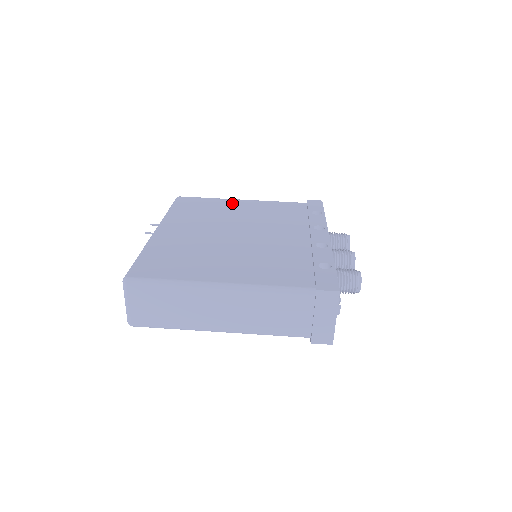
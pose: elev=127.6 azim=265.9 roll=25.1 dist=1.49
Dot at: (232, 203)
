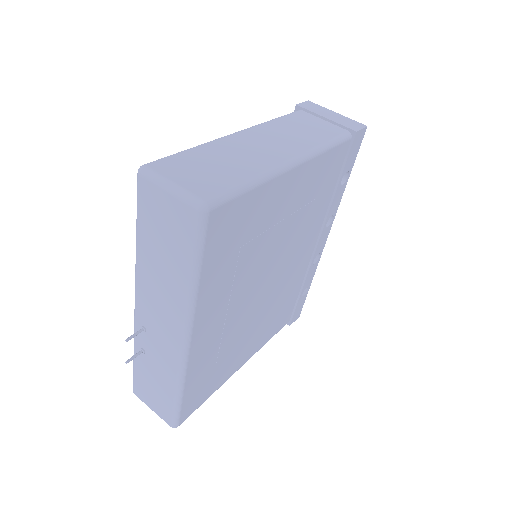
Dot at: occluded
